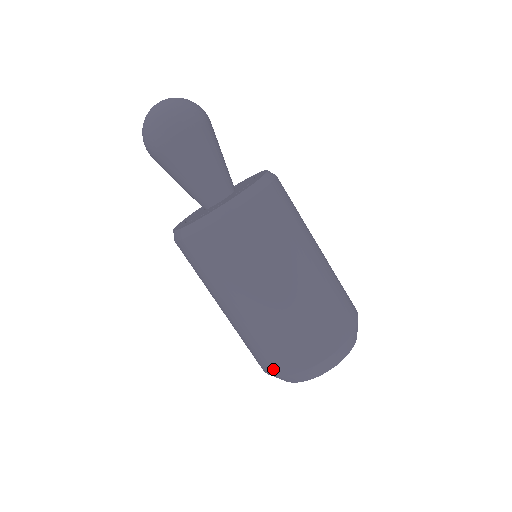
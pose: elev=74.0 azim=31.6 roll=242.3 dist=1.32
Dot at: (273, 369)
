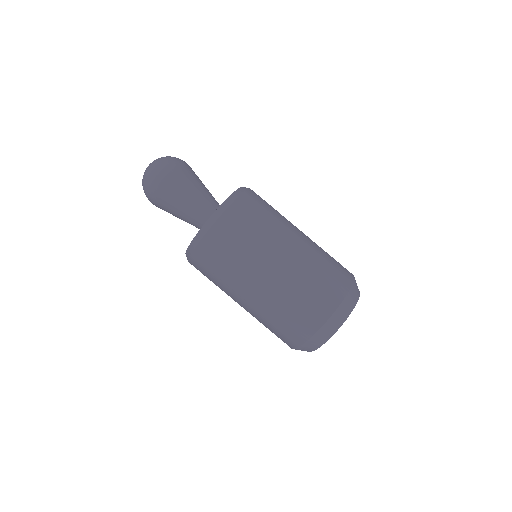
Dot at: (287, 344)
